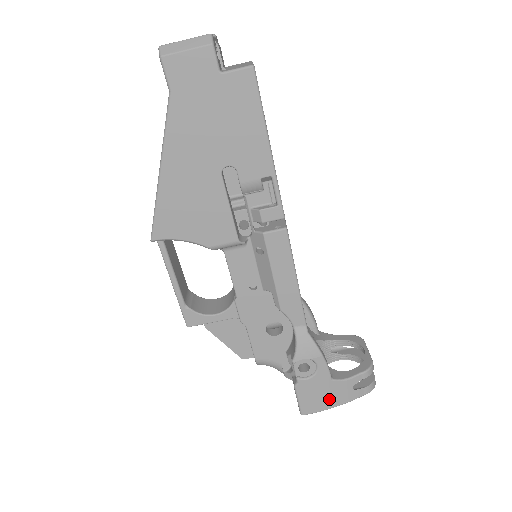
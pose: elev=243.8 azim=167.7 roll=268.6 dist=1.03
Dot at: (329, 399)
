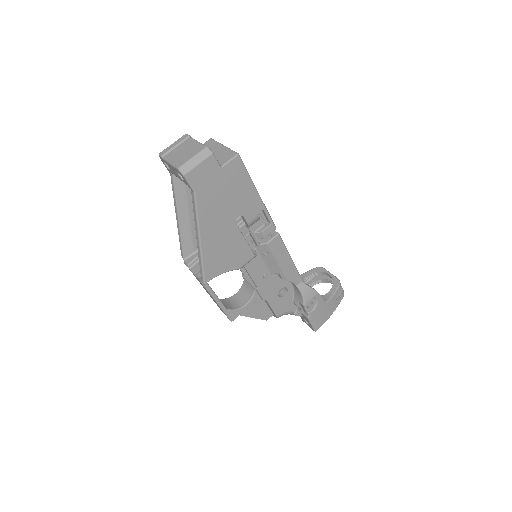
Dot at: (327, 314)
